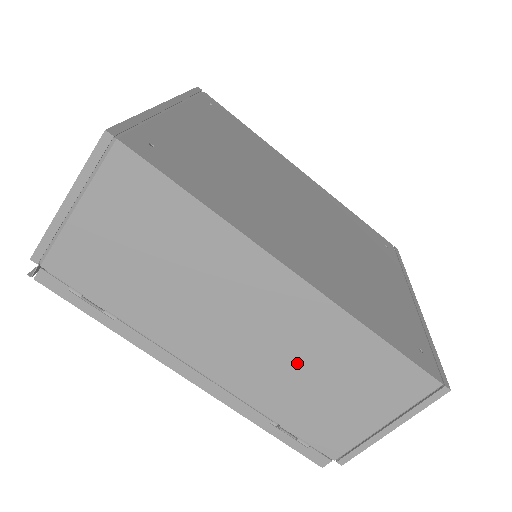
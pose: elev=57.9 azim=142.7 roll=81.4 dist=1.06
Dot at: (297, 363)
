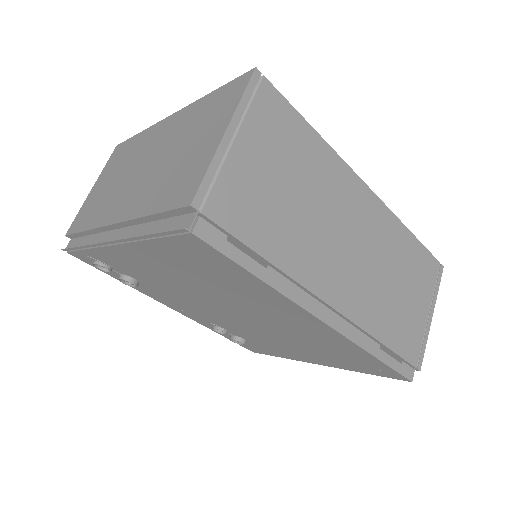
Dot at: (383, 272)
